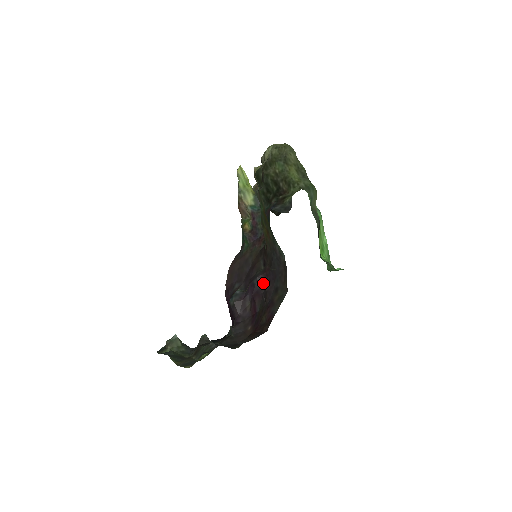
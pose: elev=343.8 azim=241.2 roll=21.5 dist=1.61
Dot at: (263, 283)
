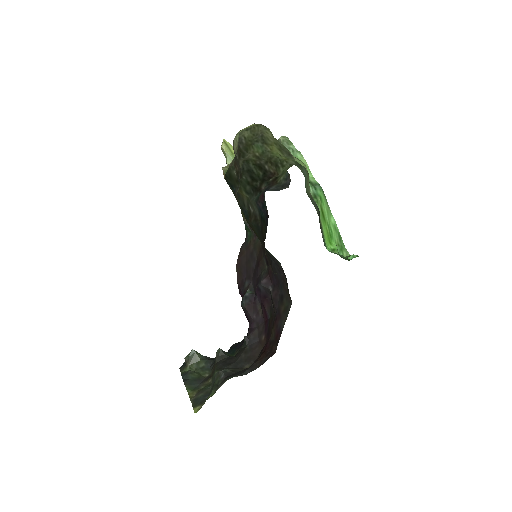
Dot at: (268, 288)
